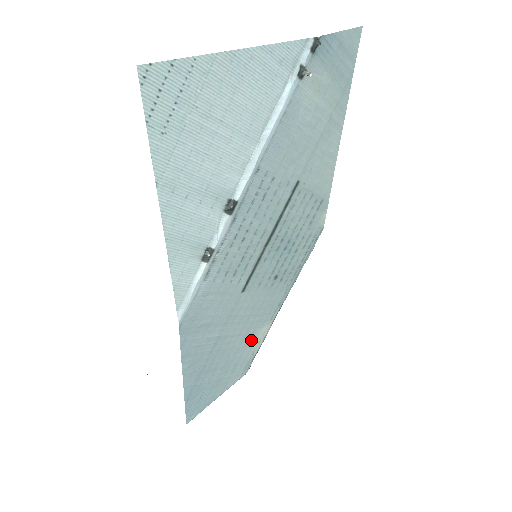
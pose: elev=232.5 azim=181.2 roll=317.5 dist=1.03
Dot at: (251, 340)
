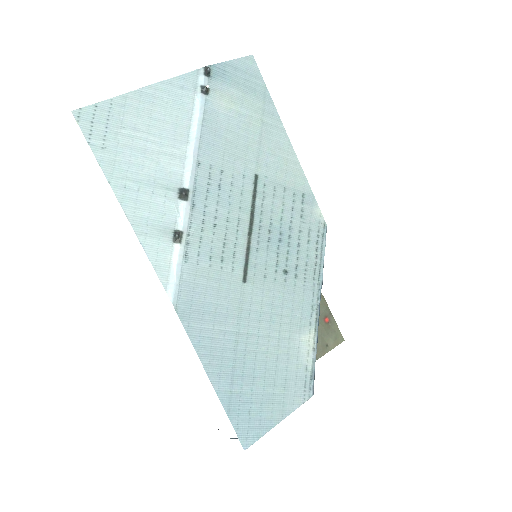
Dot at: (293, 348)
